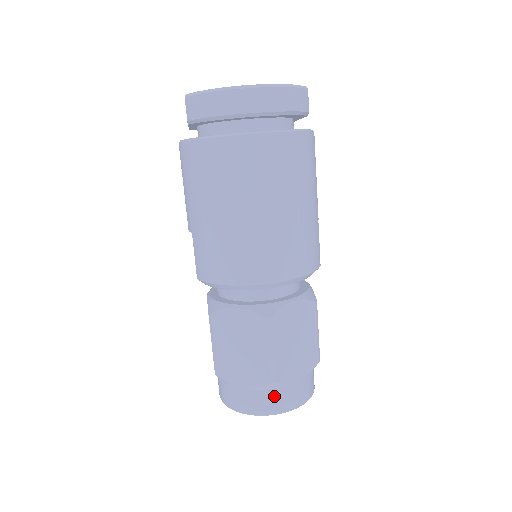
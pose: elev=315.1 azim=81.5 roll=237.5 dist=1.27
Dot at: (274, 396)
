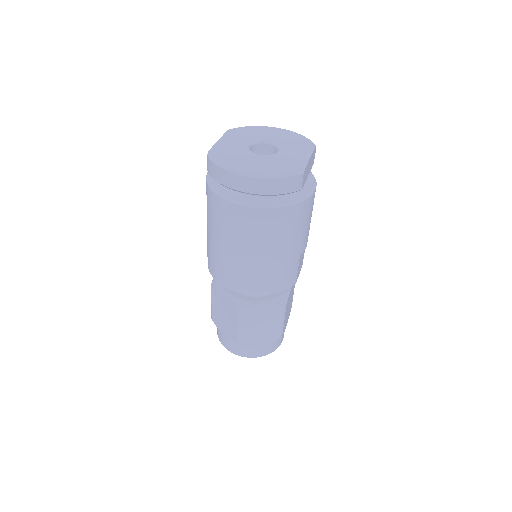
Dot at: (241, 347)
